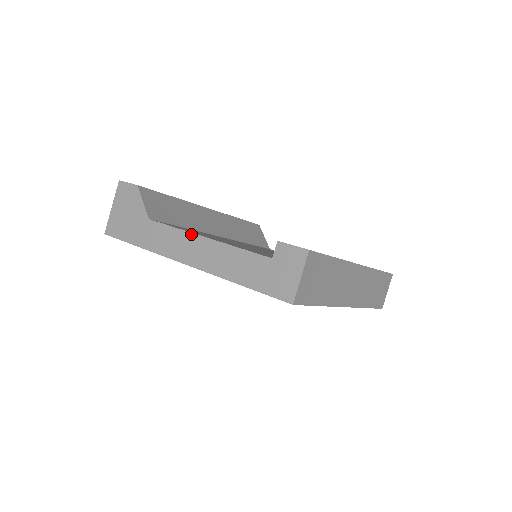
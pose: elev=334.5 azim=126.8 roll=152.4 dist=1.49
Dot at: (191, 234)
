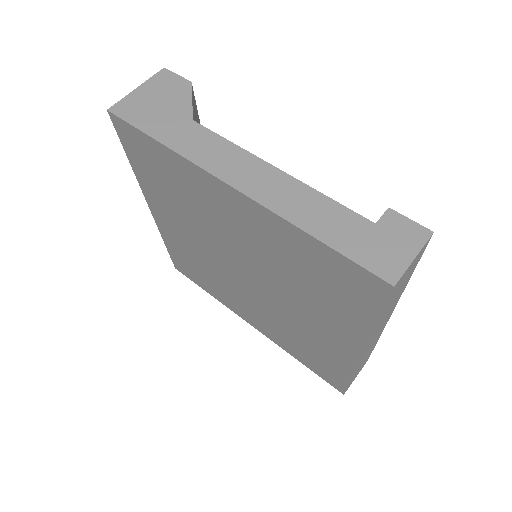
Dot at: (255, 157)
